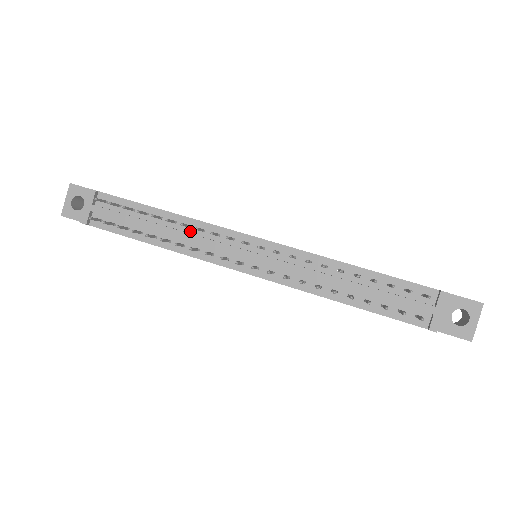
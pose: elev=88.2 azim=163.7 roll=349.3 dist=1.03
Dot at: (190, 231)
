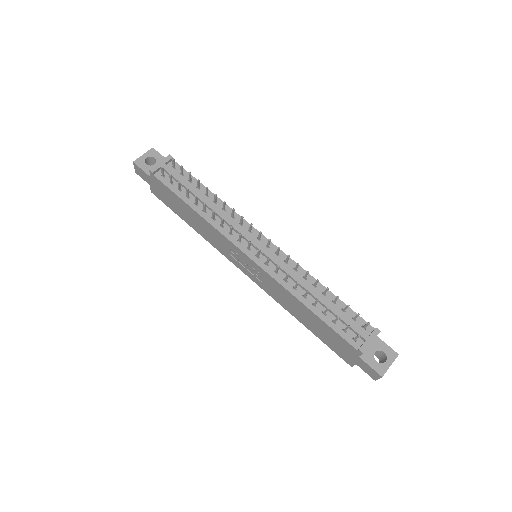
Dot at: (223, 213)
